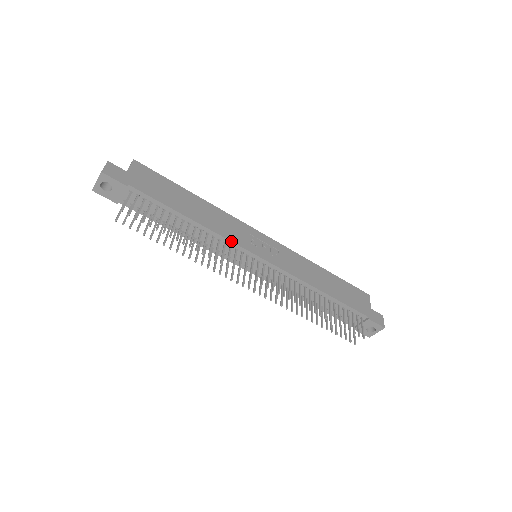
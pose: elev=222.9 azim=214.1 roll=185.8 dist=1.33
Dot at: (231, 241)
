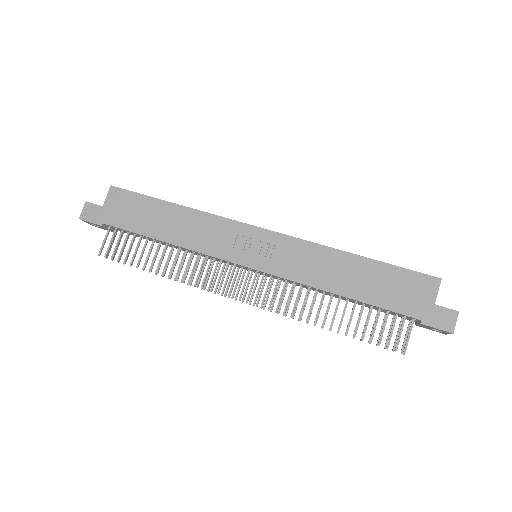
Dot at: (210, 256)
